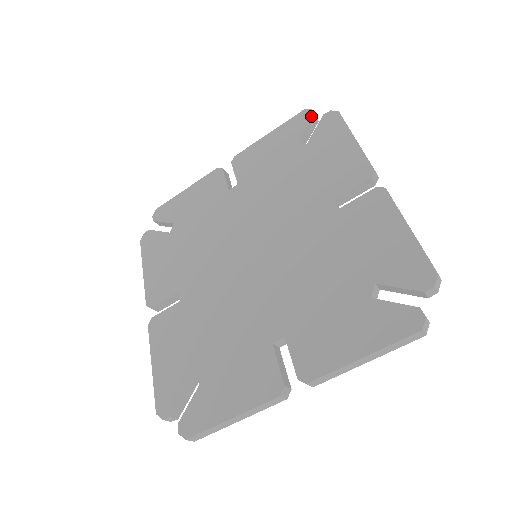
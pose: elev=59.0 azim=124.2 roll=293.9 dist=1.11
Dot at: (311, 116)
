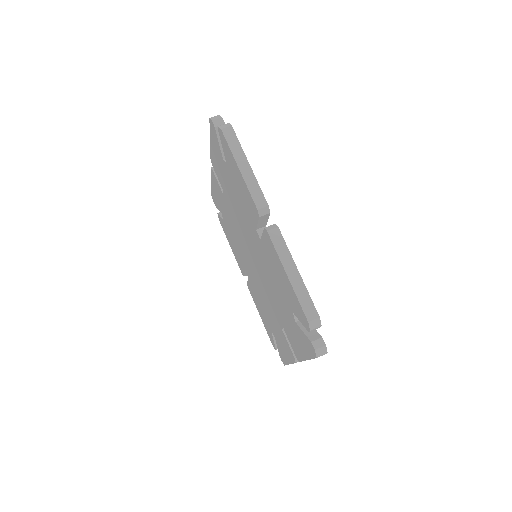
Dot at: (215, 130)
